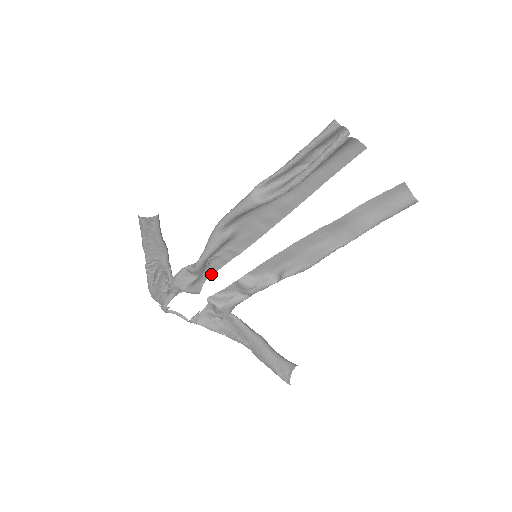
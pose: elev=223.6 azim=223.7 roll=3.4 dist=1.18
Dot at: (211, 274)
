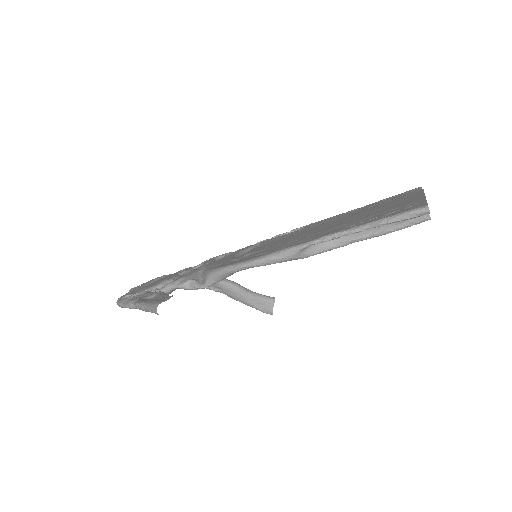
Dot at: (193, 271)
